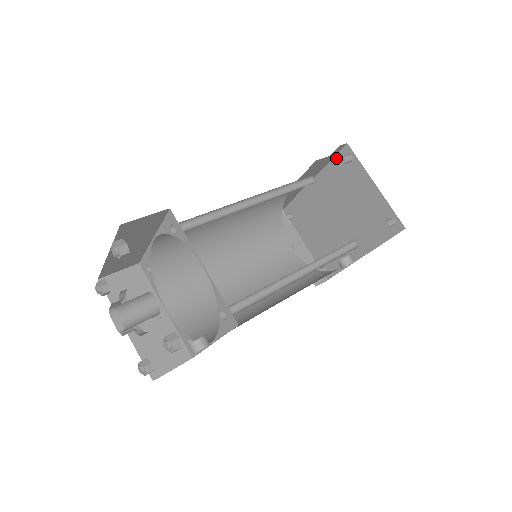
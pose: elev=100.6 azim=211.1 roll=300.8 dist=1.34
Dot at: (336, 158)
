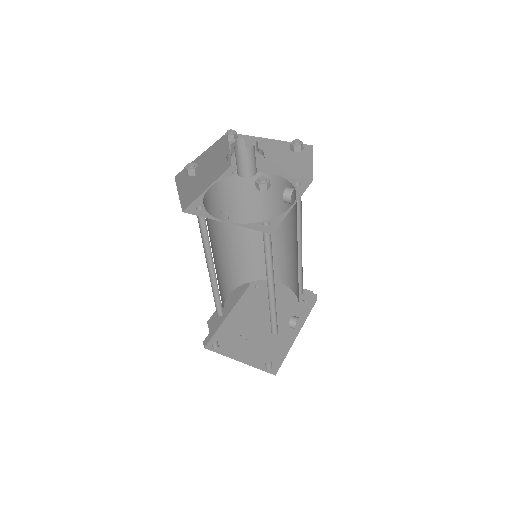
Dot at: (247, 291)
